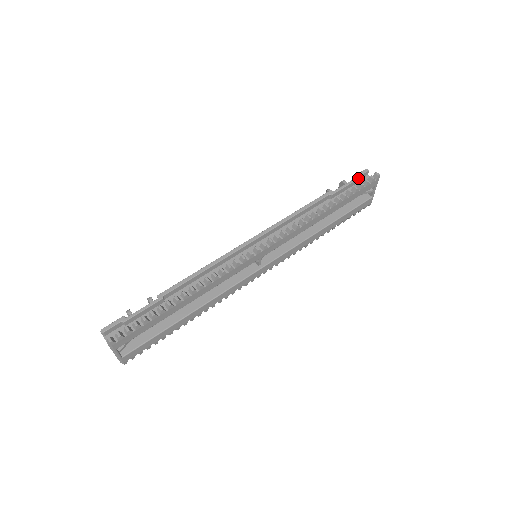
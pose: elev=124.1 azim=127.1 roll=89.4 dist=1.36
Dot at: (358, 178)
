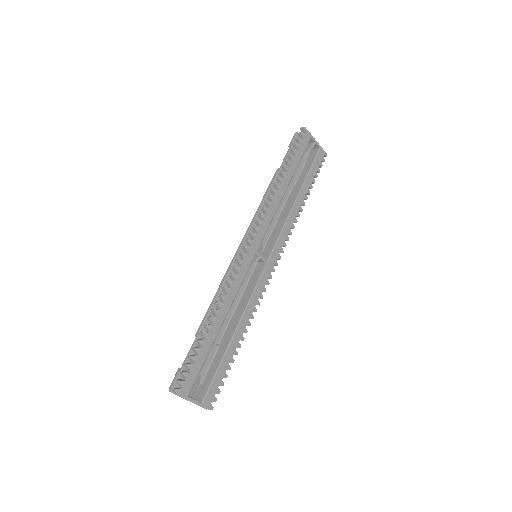
Dot at: occluded
